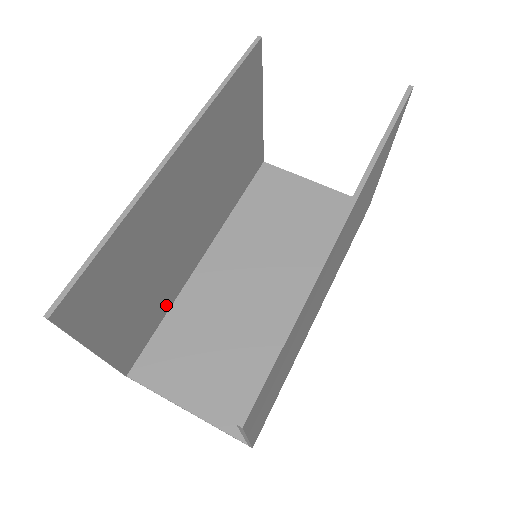
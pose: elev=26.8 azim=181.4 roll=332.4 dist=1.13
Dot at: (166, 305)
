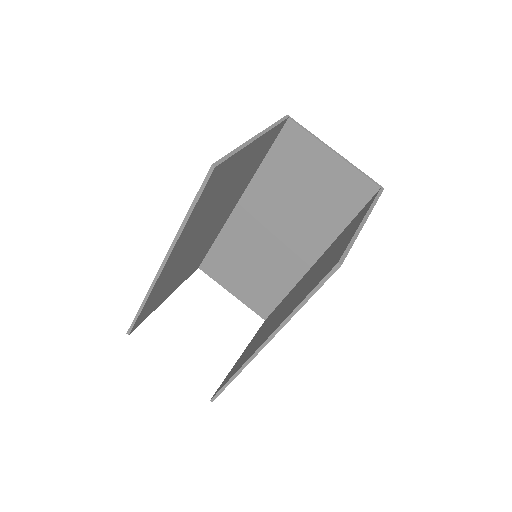
Dot at: (212, 241)
